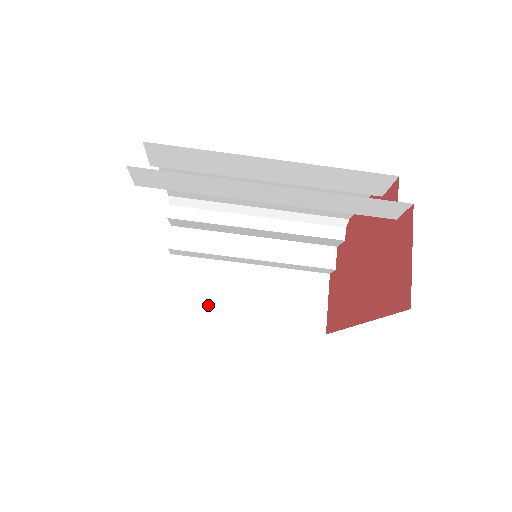
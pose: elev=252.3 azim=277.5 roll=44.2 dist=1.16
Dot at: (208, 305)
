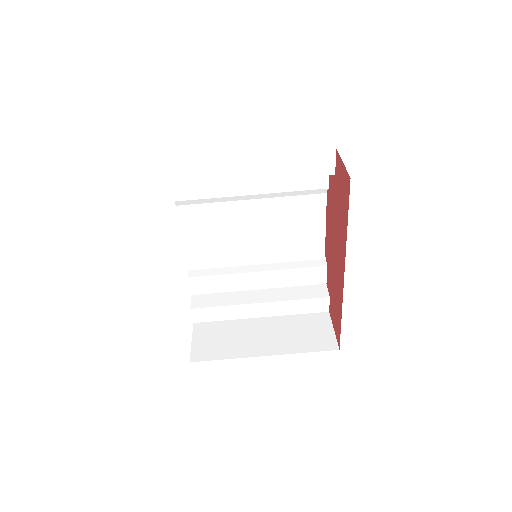
Dot at: (230, 349)
